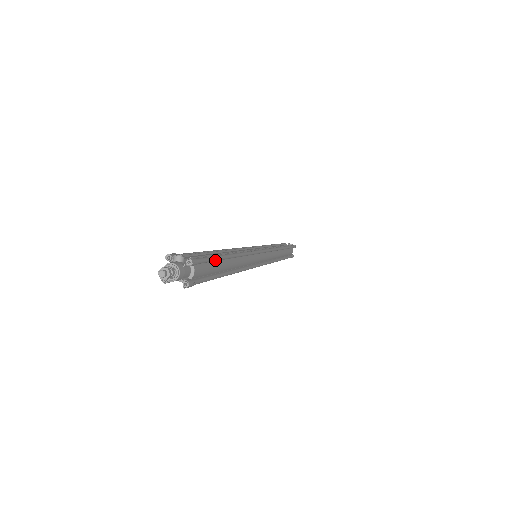
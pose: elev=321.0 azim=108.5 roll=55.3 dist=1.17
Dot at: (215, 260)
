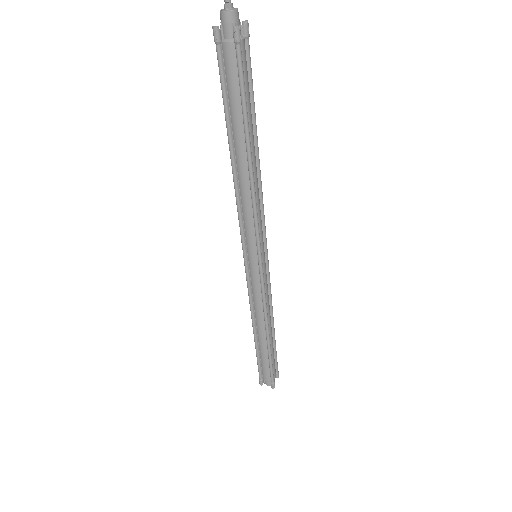
Dot at: (252, 90)
